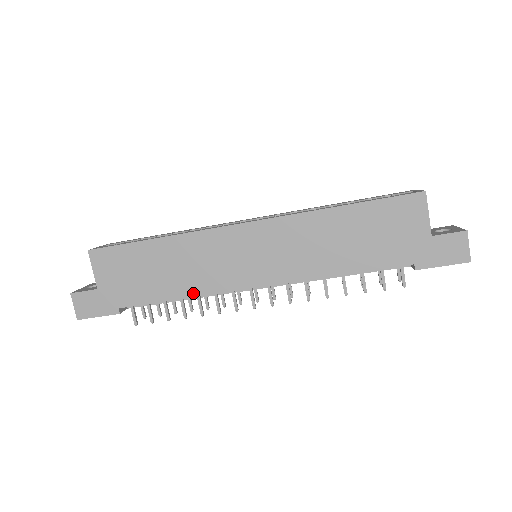
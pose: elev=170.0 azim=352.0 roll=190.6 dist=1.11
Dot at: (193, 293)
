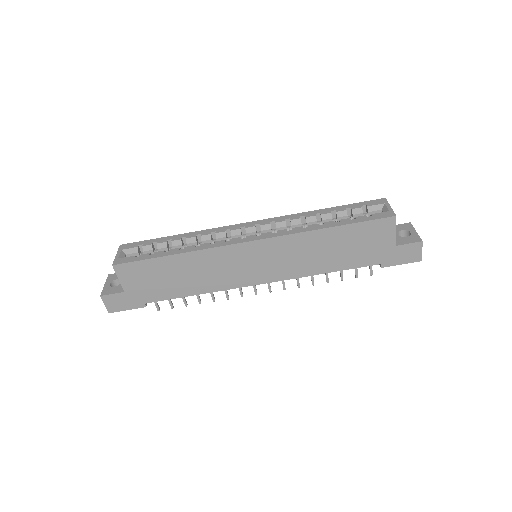
Dot at: (208, 290)
